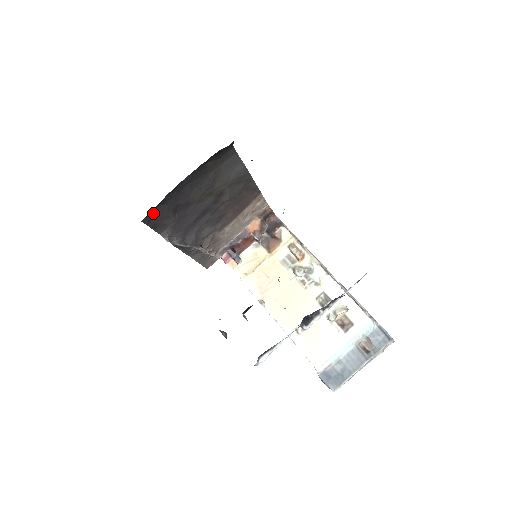
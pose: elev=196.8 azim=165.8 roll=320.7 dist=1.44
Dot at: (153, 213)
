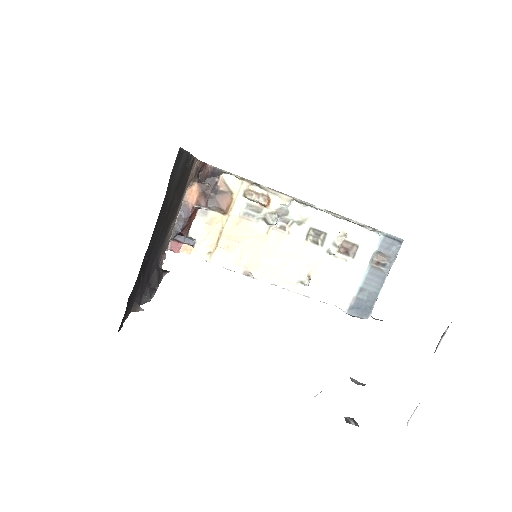
Dot at: occluded
